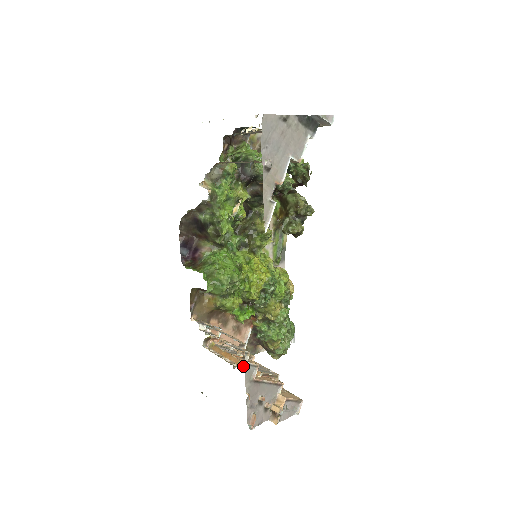
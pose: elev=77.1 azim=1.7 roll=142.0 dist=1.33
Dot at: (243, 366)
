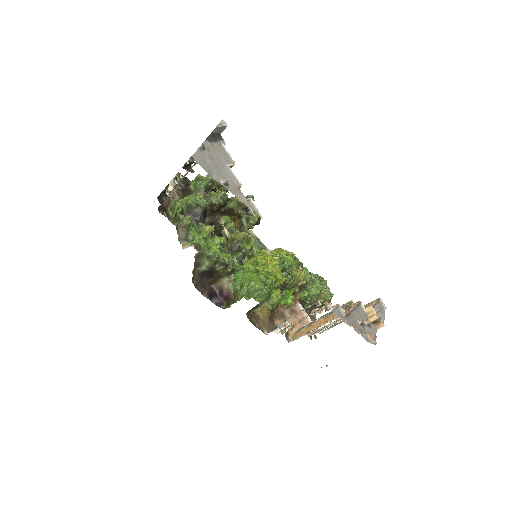
Dot at: (328, 320)
